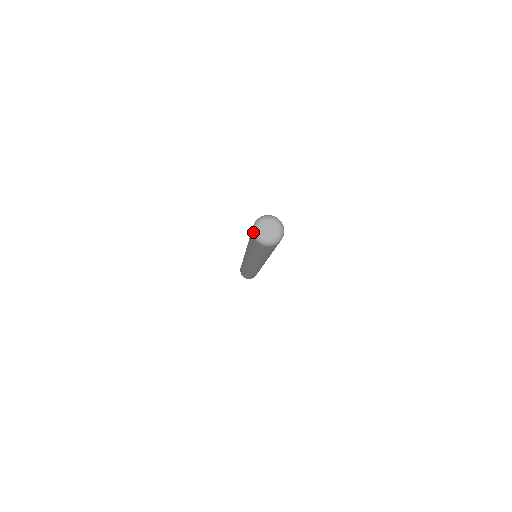
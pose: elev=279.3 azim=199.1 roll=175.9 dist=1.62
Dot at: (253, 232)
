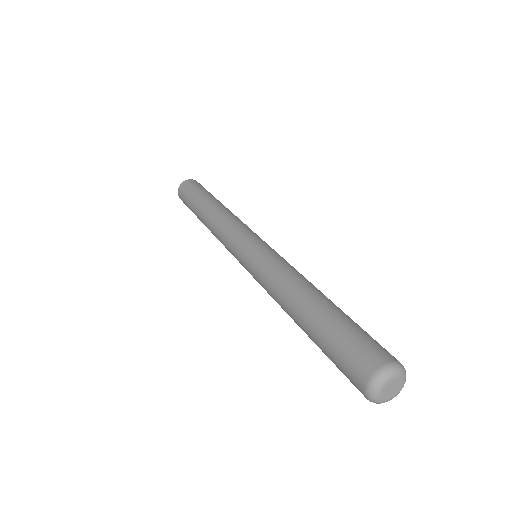
Dot at: (369, 389)
